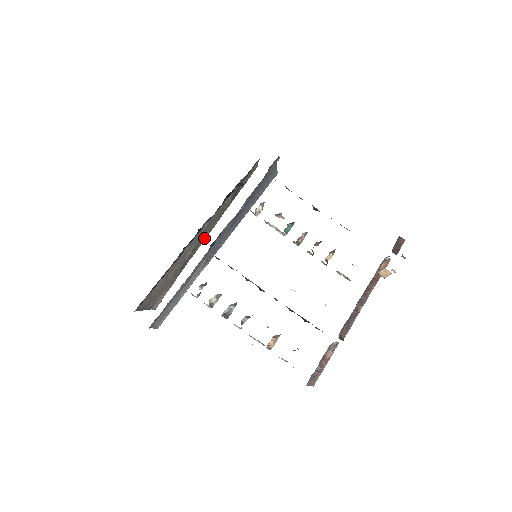
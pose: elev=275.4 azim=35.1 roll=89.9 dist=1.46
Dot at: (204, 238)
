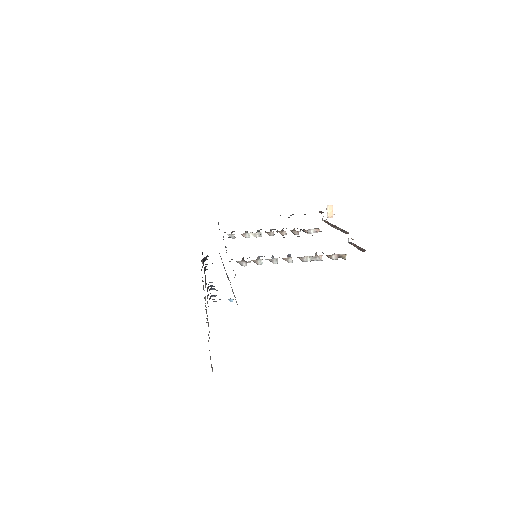
Dot at: occluded
